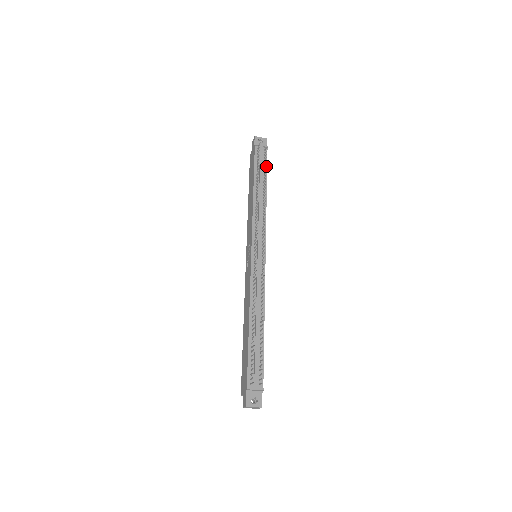
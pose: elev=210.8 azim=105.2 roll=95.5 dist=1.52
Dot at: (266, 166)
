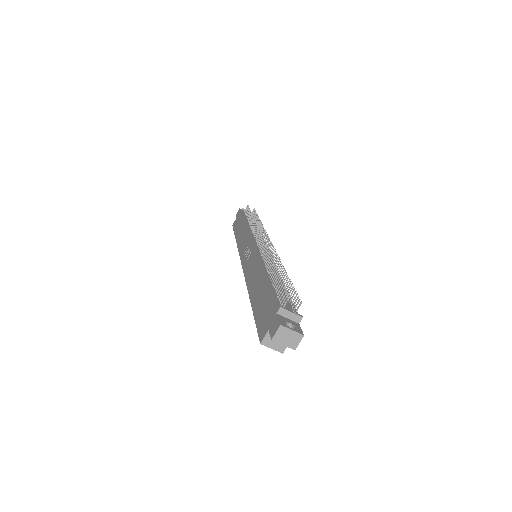
Dot at: occluded
